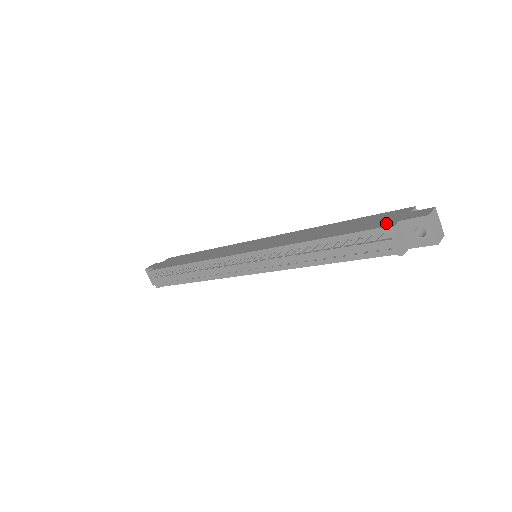
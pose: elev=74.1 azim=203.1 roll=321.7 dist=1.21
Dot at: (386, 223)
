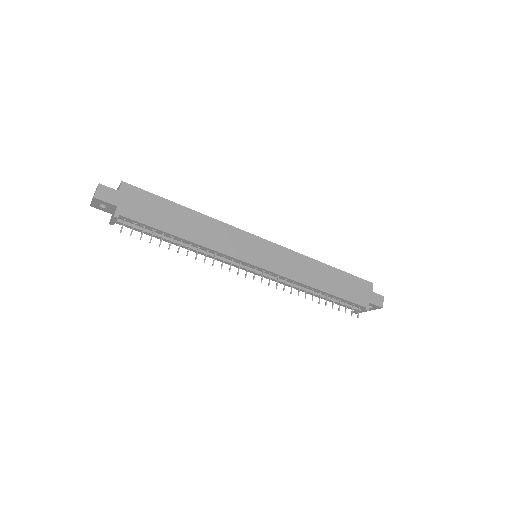
Dot at: (364, 301)
